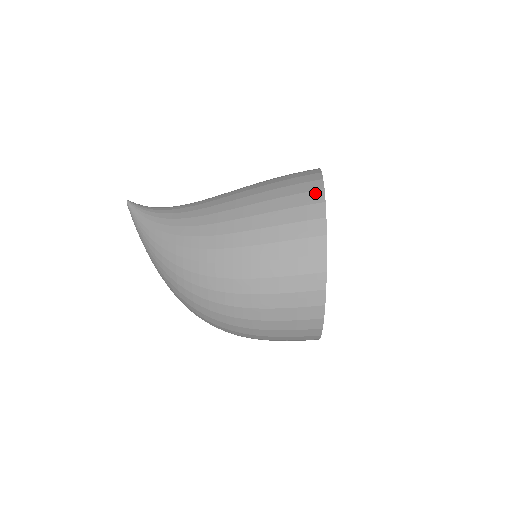
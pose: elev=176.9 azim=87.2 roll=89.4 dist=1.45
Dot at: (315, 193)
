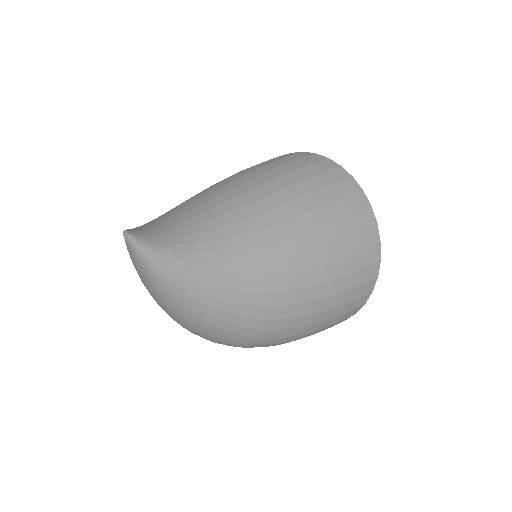
Dot at: (375, 249)
